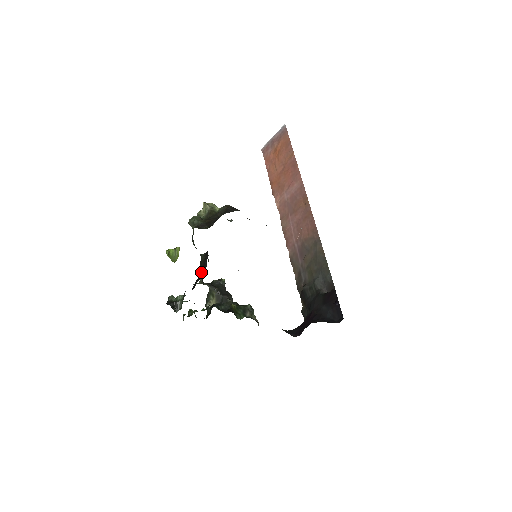
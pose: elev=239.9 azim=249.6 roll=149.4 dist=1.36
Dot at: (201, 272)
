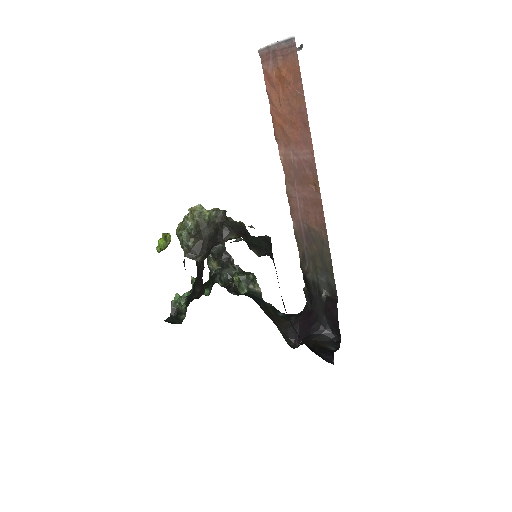
Dot at: (199, 279)
